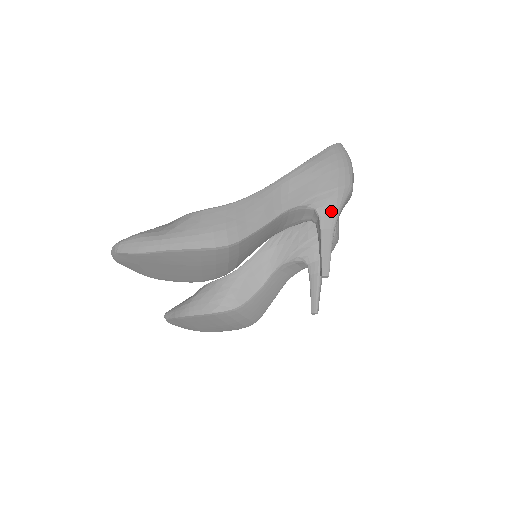
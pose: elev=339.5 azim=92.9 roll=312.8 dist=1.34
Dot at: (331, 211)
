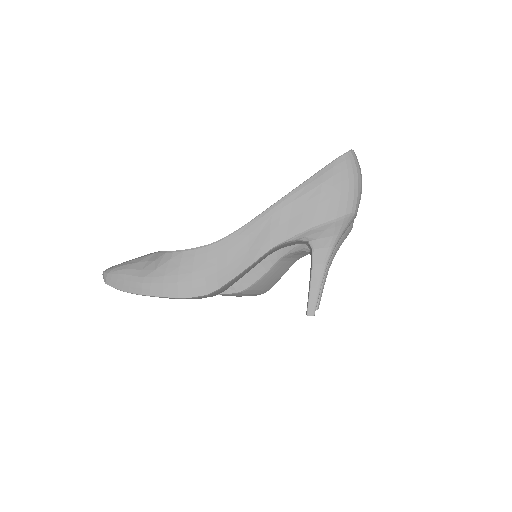
Dot at: (326, 244)
